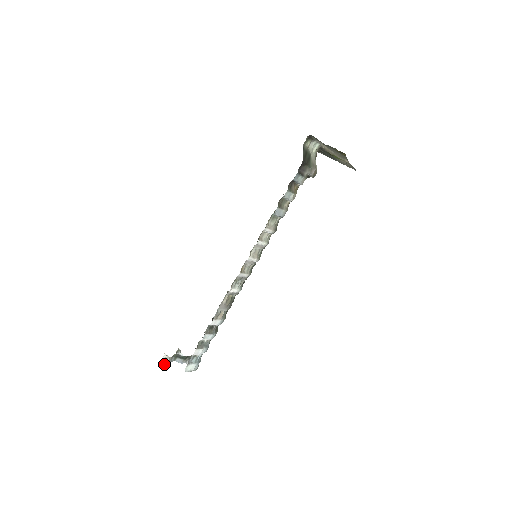
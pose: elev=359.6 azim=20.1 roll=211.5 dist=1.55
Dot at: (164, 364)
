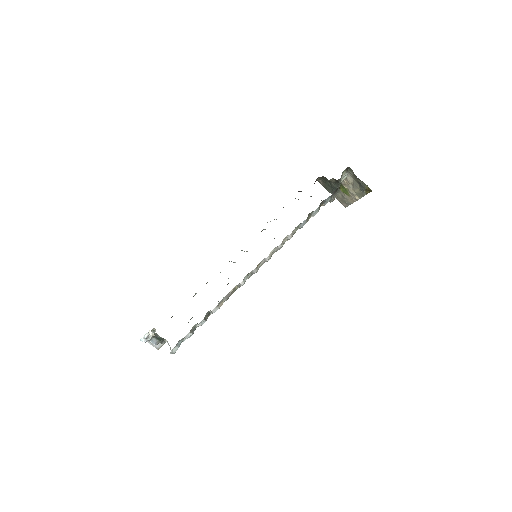
Dot at: (145, 341)
